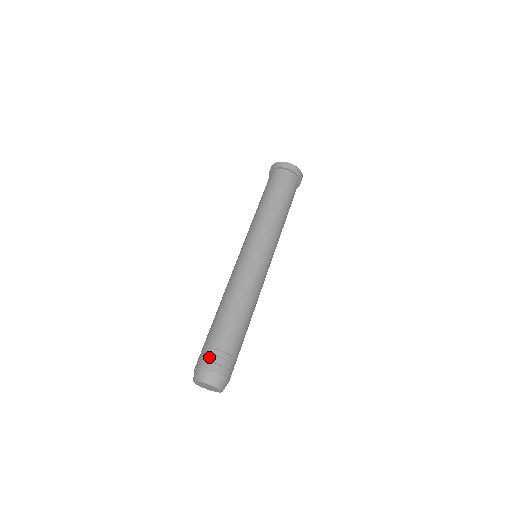
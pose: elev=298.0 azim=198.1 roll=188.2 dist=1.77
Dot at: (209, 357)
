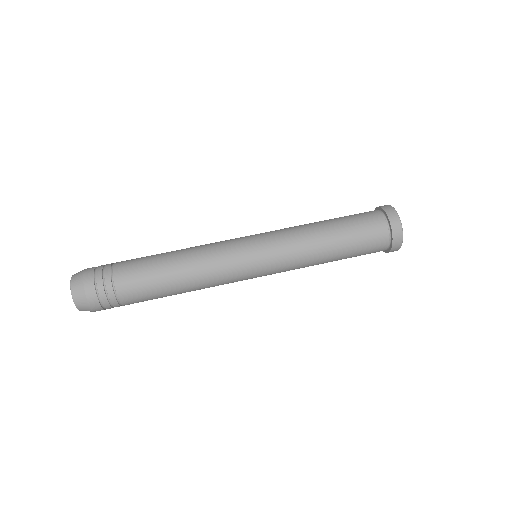
Dot at: (100, 286)
